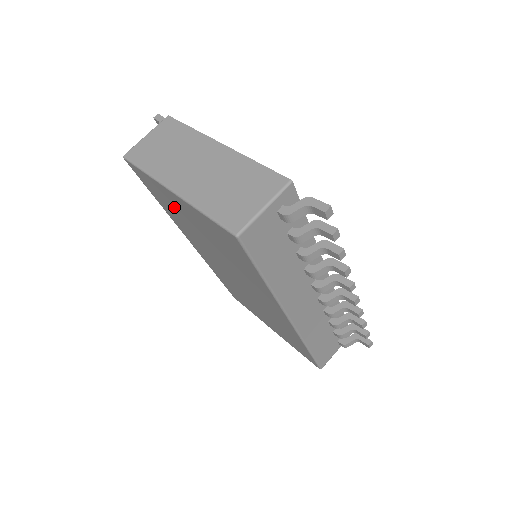
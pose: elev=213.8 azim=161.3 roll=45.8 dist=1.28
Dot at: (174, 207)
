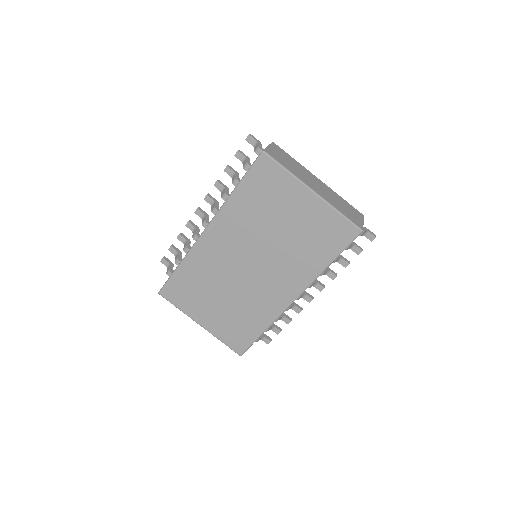
Dot at: (276, 200)
